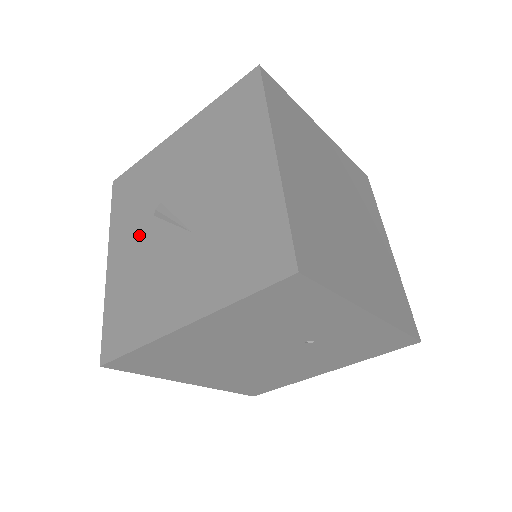
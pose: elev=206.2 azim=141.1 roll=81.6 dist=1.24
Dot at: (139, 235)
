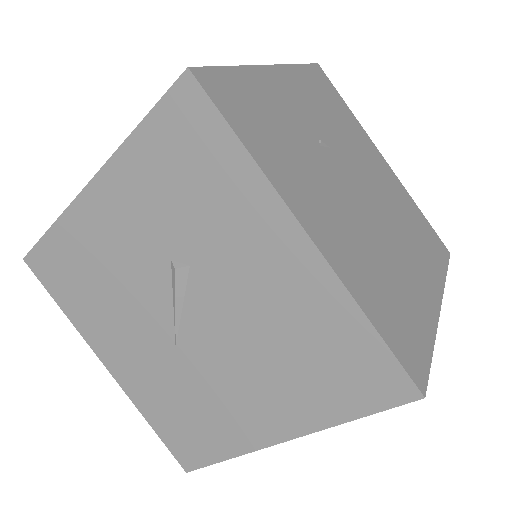
Dot at: (141, 241)
